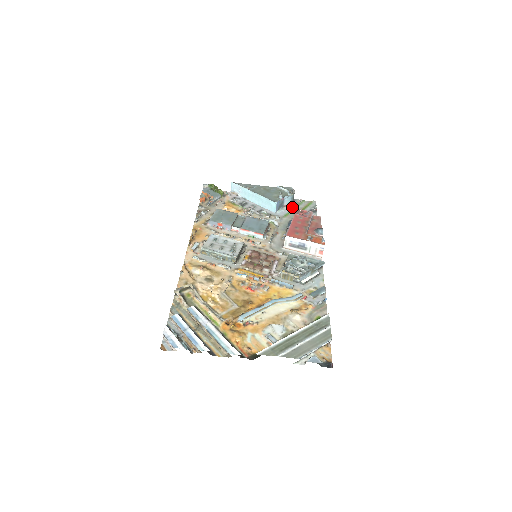
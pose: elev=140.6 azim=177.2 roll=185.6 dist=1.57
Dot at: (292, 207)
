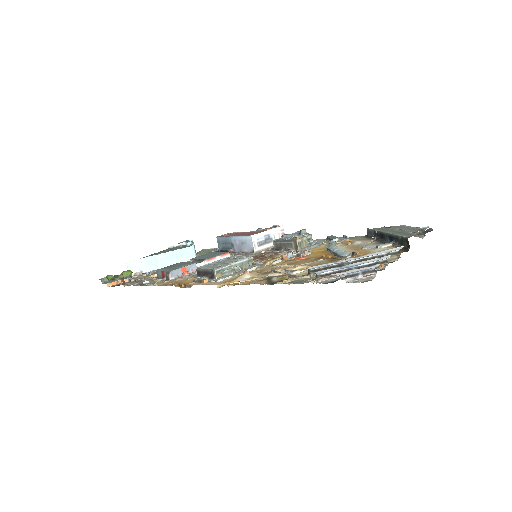
Dot at: (198, 255)
